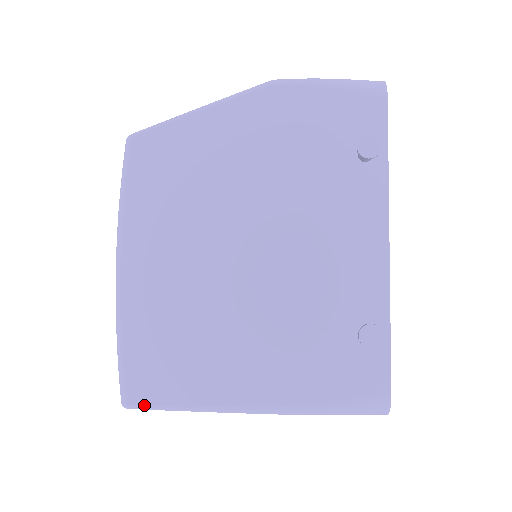
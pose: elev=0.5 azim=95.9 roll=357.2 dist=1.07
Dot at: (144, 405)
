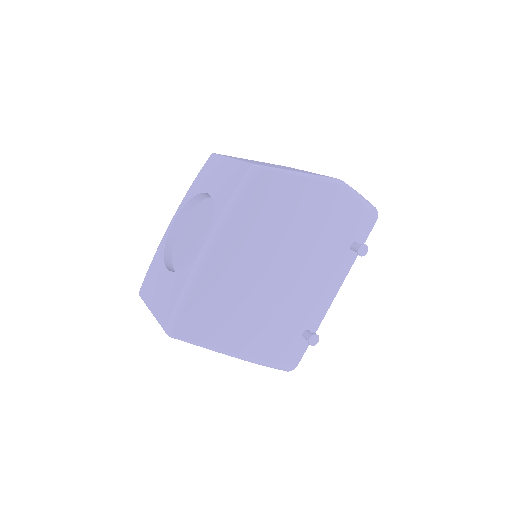
Dot at: (183, 338)
